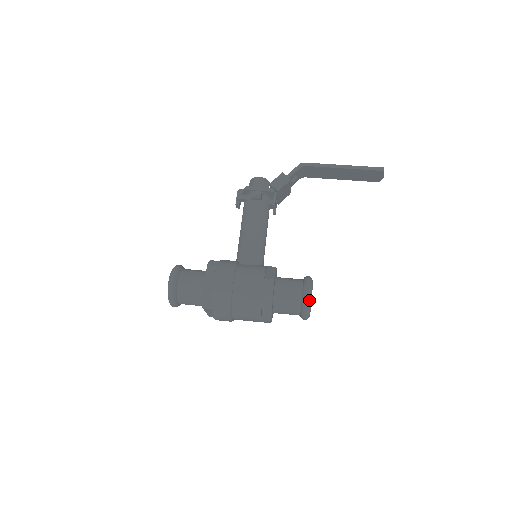
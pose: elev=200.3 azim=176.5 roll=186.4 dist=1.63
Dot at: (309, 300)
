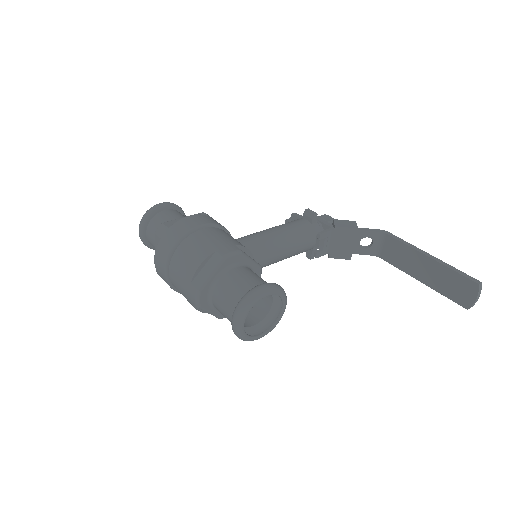
Dot at: (256, 294)
